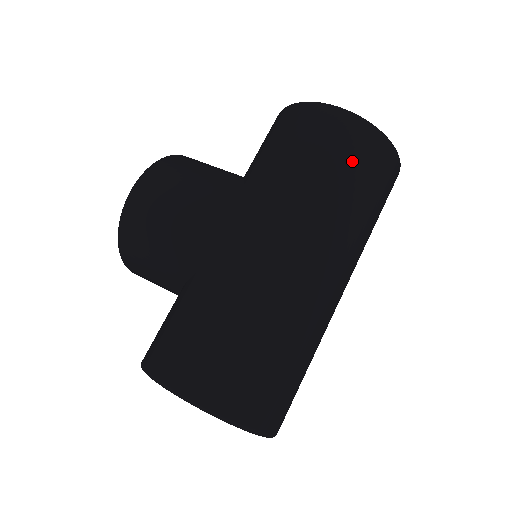
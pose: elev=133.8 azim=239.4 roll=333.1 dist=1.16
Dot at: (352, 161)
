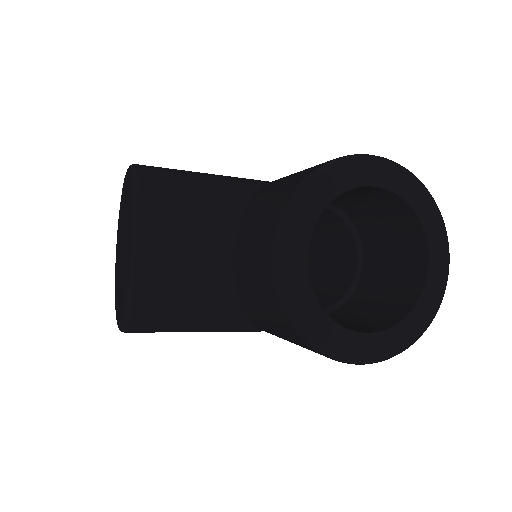
Dot at: occluded
